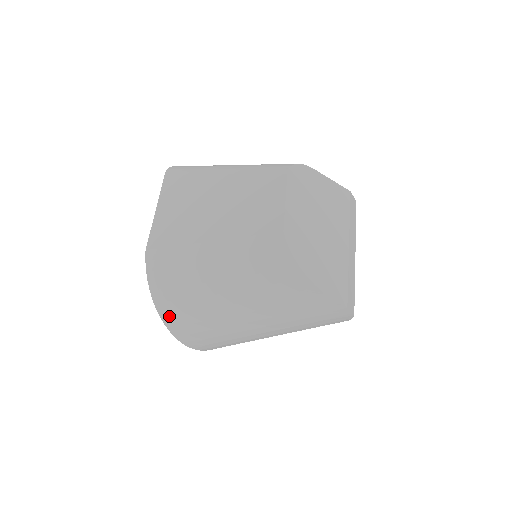
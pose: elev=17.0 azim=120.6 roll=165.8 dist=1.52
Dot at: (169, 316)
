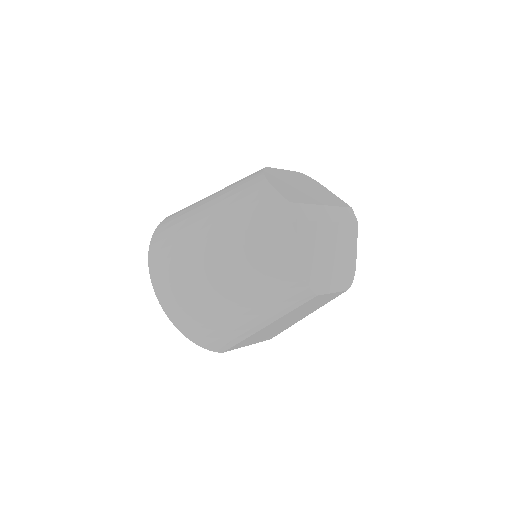
Dot at: (156, 243)
